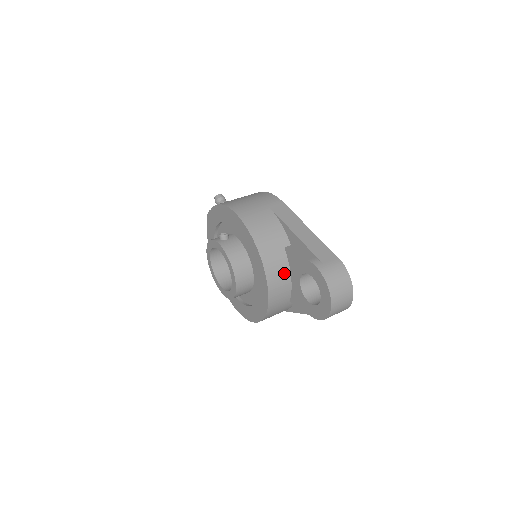
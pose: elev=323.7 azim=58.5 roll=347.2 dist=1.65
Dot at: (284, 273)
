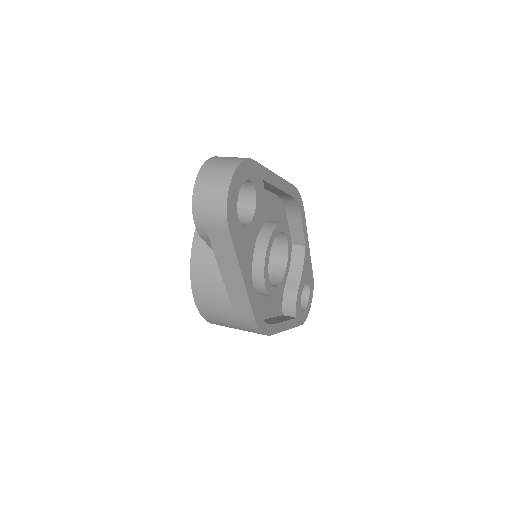
Dot at: occluded
